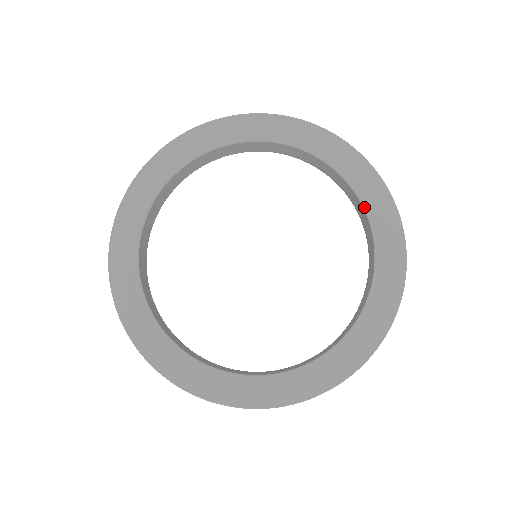
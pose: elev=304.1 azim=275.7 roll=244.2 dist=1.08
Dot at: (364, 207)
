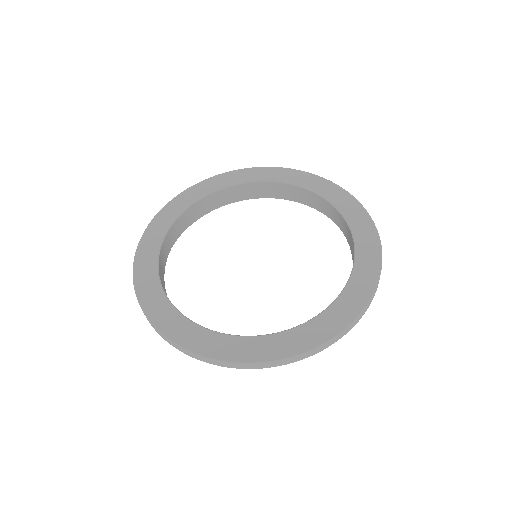
Dot at: (353, 235)
